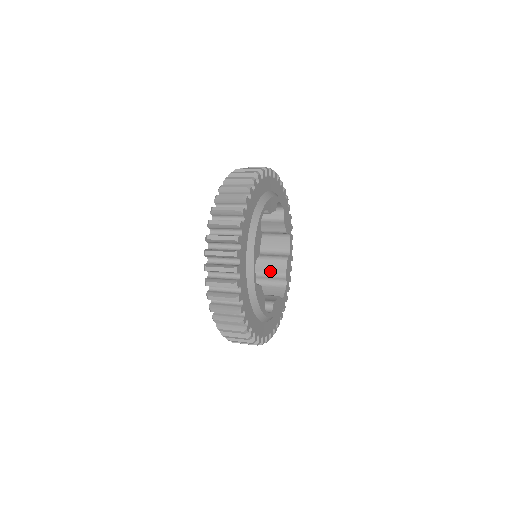
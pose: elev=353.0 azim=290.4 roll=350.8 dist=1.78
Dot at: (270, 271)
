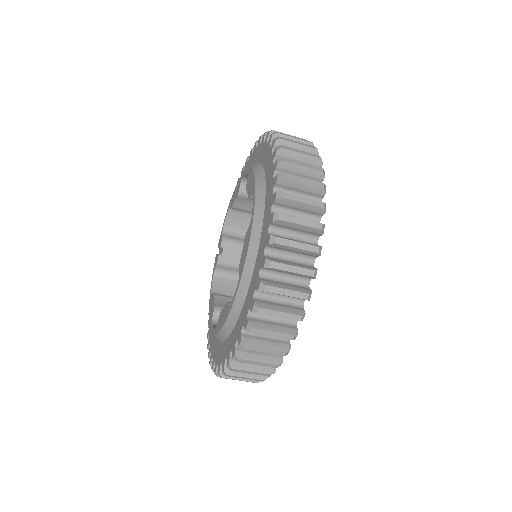
Dot at: occluded
